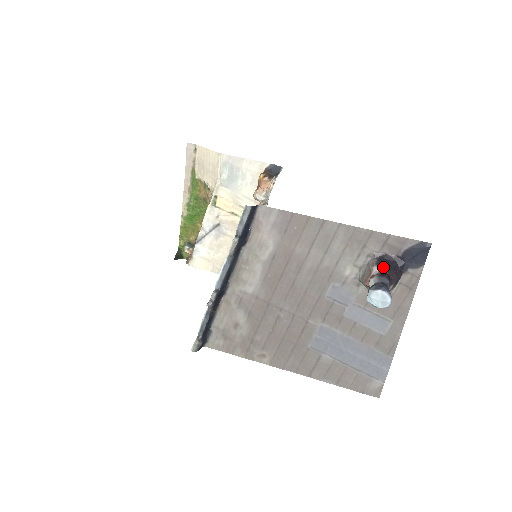
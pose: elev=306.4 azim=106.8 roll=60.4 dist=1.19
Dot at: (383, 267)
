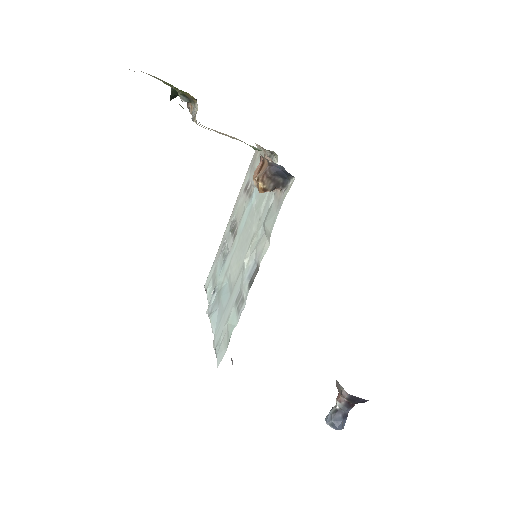
Dot at: (351, 403)
